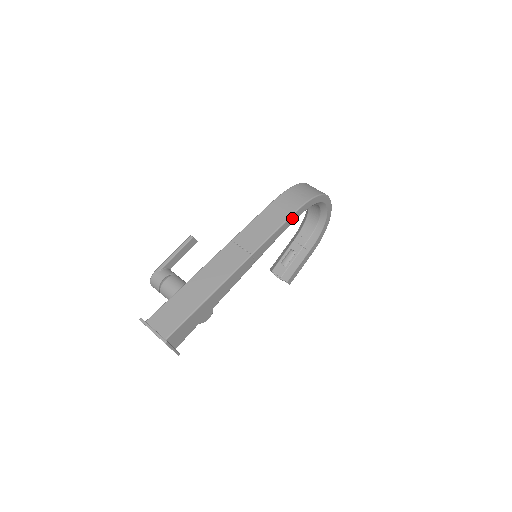
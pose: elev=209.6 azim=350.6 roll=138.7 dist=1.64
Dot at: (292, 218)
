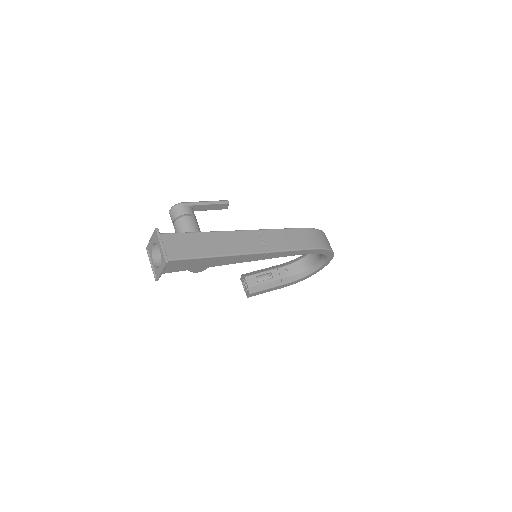
Dot at: (308, 251)
